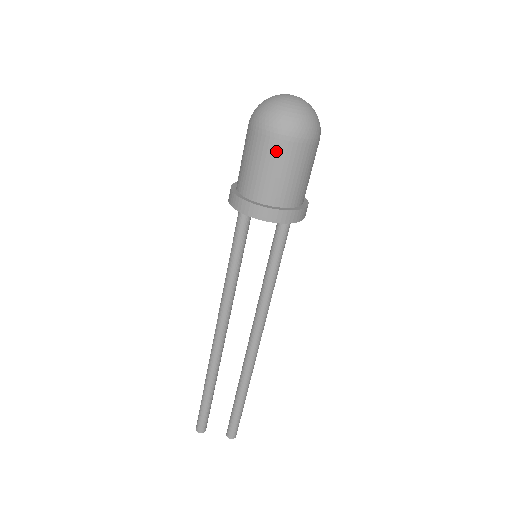
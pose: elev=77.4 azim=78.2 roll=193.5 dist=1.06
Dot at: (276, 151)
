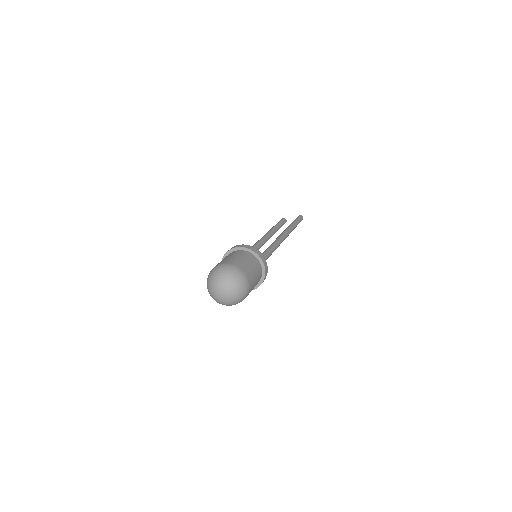
Dot at: occluded
